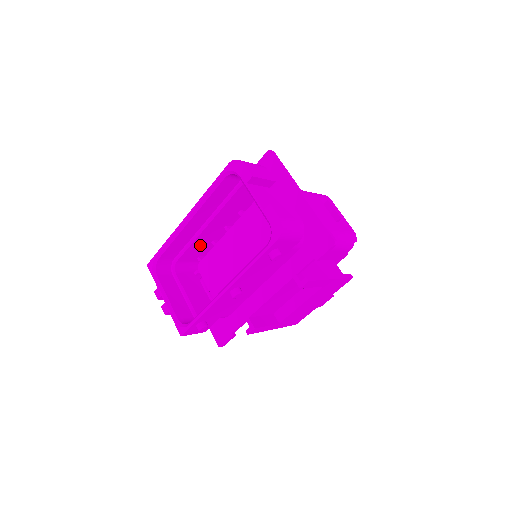
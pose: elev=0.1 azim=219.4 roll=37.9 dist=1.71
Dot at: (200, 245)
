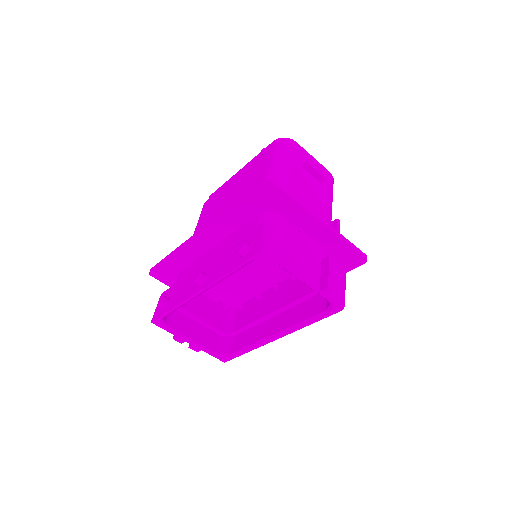
Dot at: occluded
